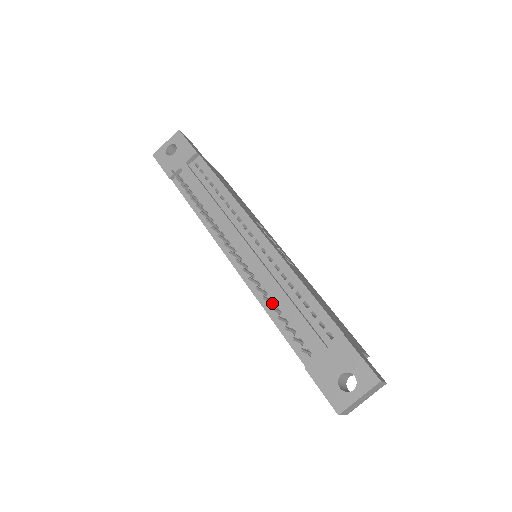
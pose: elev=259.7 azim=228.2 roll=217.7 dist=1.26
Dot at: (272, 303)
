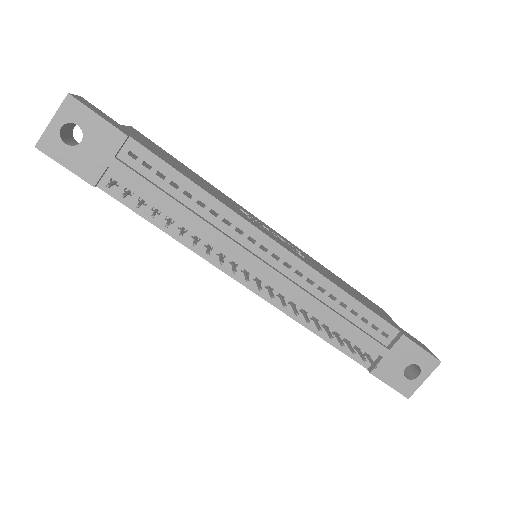
Dot at: (314, 320)
